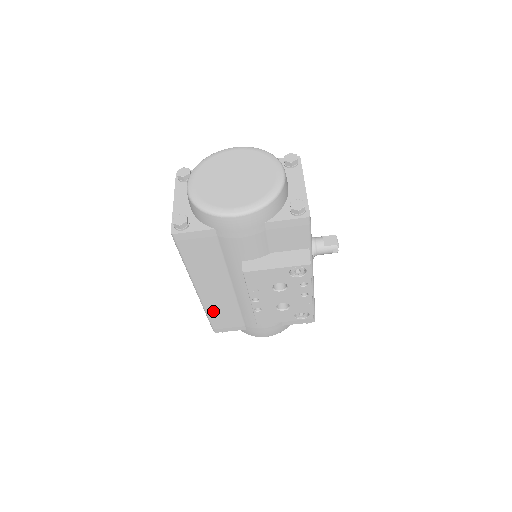
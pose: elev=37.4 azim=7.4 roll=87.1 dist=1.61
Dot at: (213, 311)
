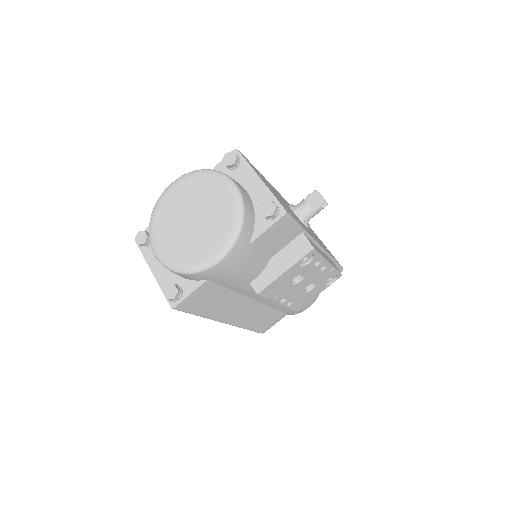
Dot at: (250, 324)
